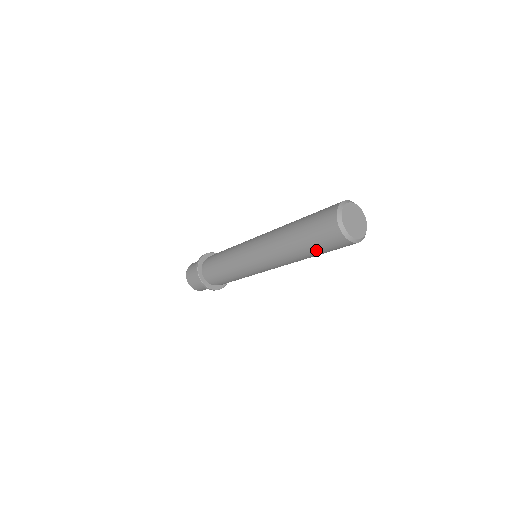
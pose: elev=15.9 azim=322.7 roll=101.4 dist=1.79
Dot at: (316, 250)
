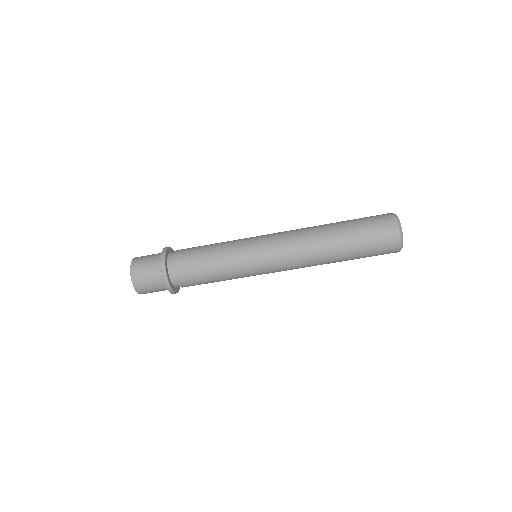
Dot at: (357, 234)
